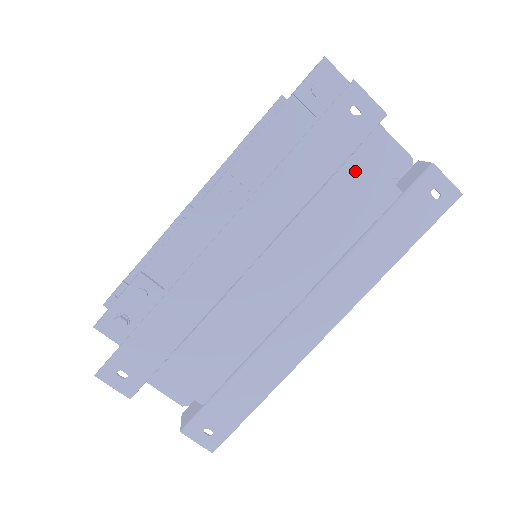
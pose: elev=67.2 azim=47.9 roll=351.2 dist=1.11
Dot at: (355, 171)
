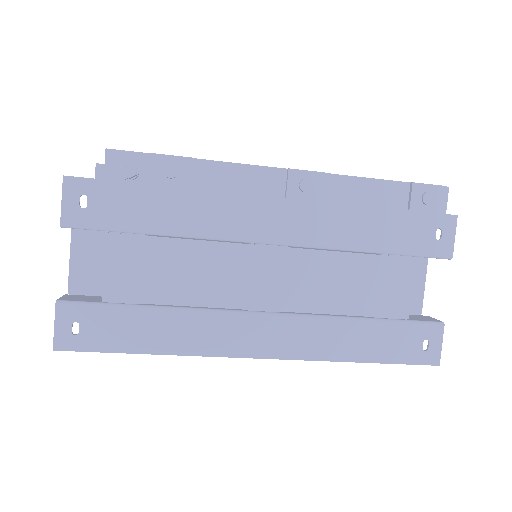
Dot at: (399, 269)
